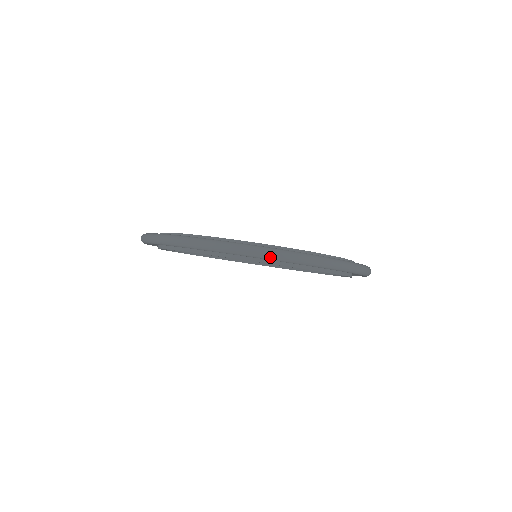
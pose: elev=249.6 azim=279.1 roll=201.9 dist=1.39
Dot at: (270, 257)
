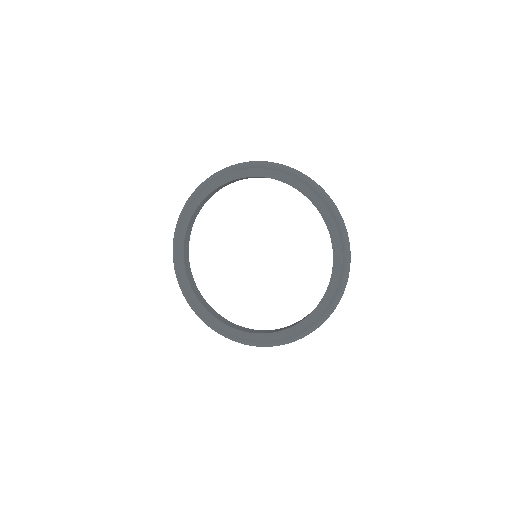
Dot at: occluded
